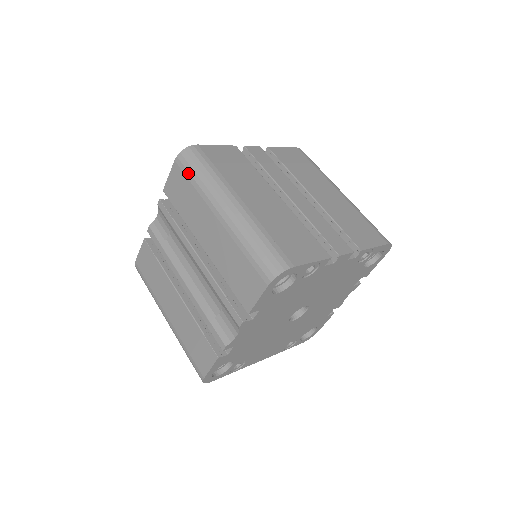
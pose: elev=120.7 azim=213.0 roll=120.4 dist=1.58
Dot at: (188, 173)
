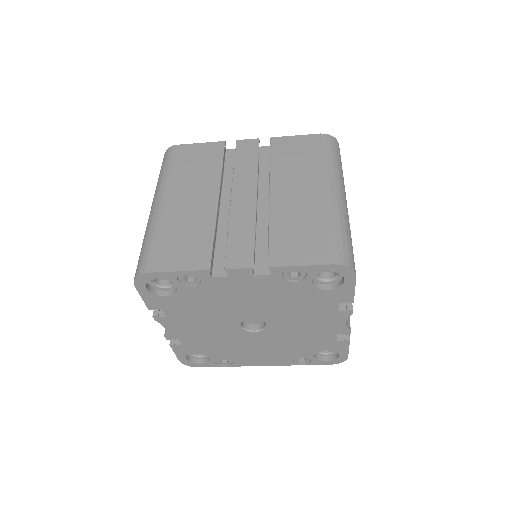
Dot at: occluded
